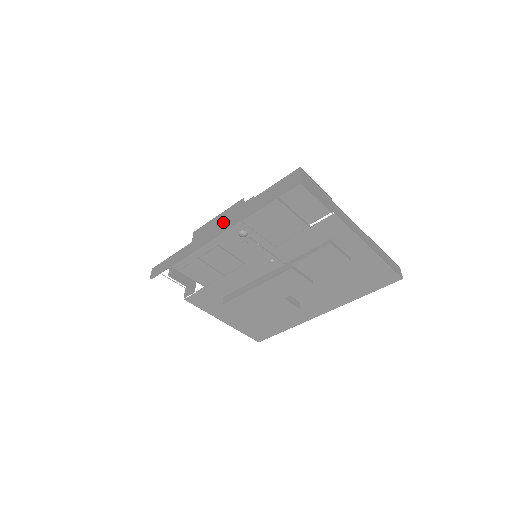
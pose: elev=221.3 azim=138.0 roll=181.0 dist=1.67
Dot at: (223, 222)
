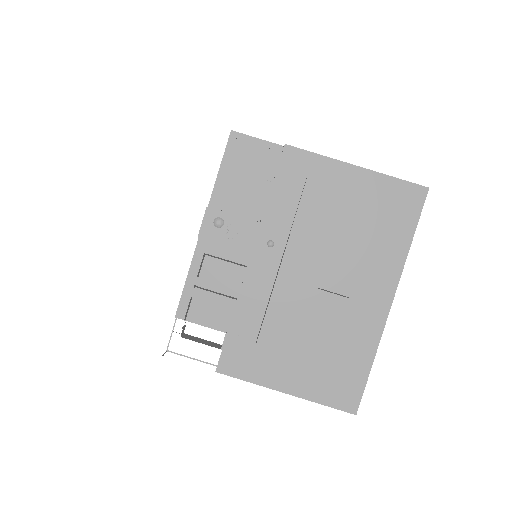
Dot at: occluded
